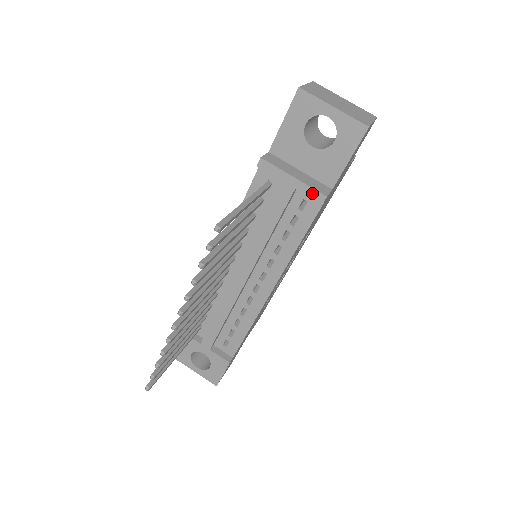
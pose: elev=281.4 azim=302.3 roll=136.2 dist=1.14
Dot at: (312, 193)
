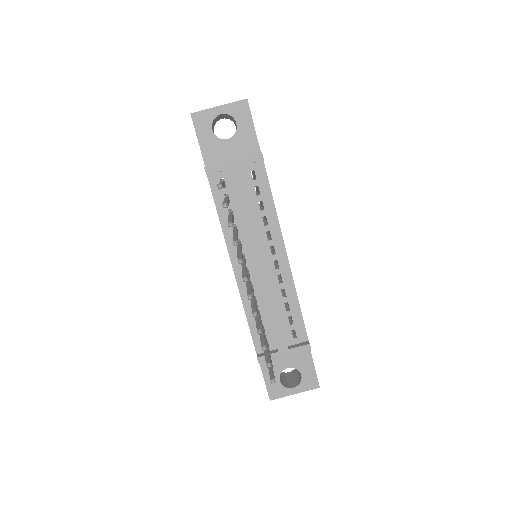
Dot at: (252, 158)
